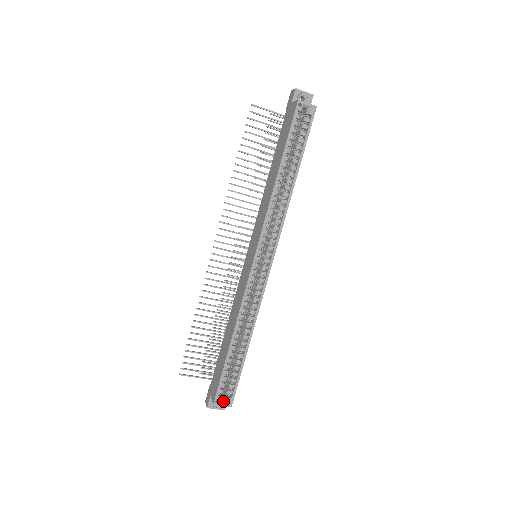
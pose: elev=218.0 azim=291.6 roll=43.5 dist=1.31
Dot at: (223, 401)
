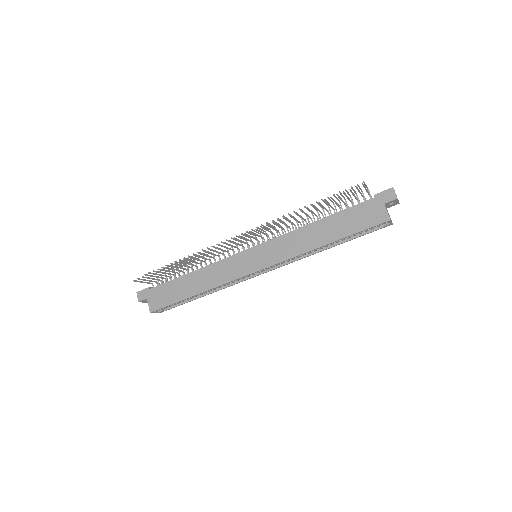
Dot at: (157, 311)
